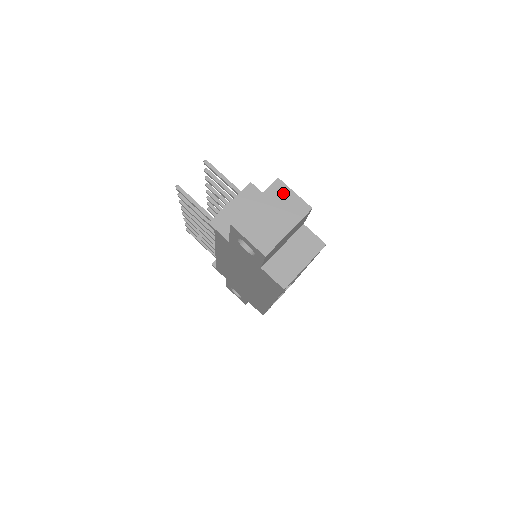
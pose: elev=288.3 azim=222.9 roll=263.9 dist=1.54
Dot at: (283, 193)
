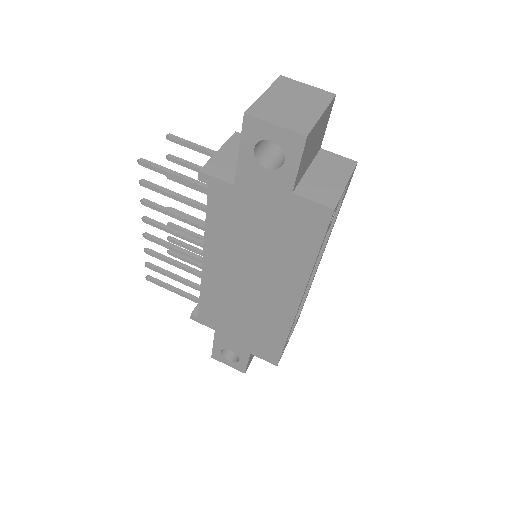
Dot at: (294, 85)
